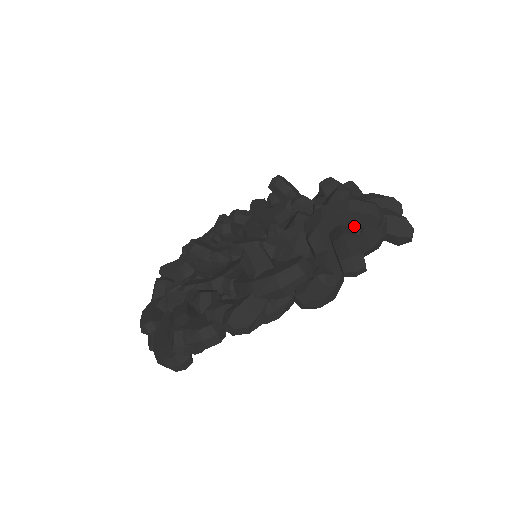
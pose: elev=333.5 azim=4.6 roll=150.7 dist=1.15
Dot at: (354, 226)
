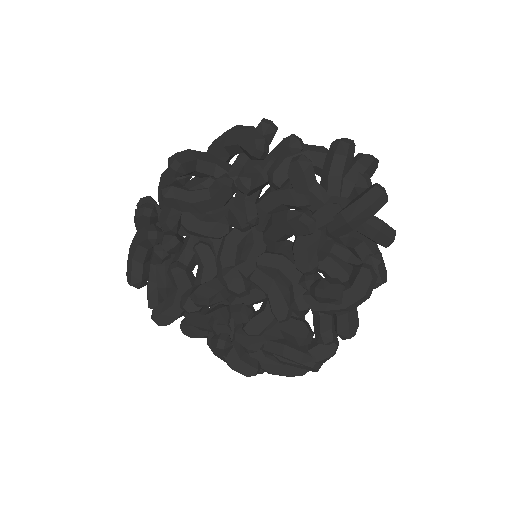
Dot at: occluded
